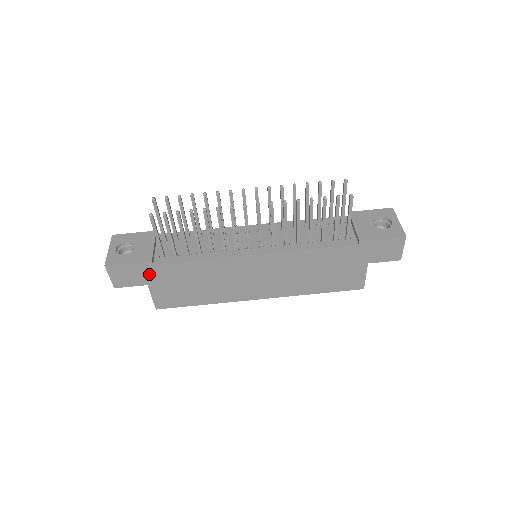
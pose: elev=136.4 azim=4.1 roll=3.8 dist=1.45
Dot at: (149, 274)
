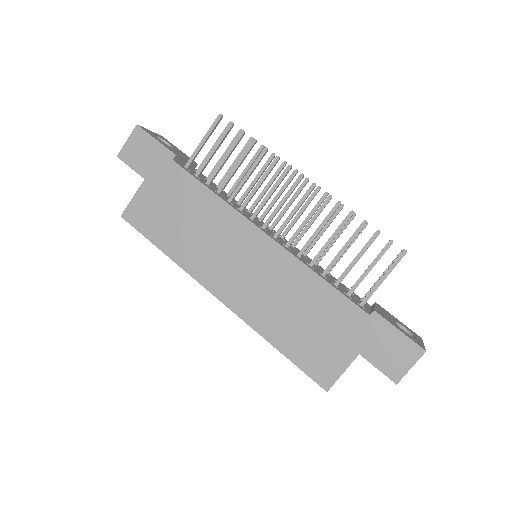
Dot at: (159, 168)
